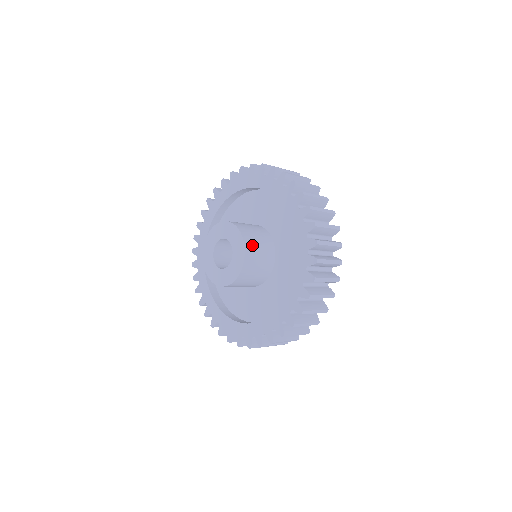
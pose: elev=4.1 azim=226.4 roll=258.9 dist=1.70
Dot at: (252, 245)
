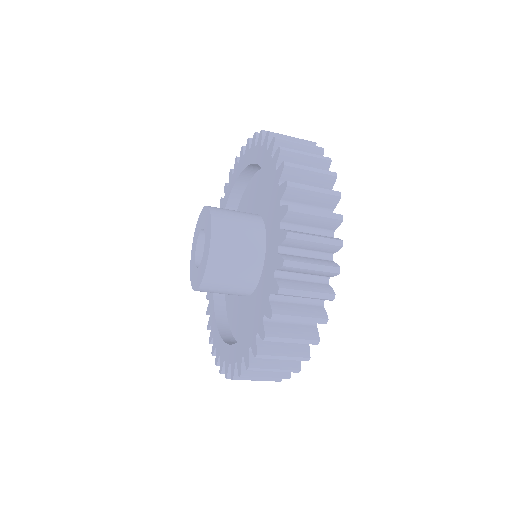
Dot at: (225, 224)
